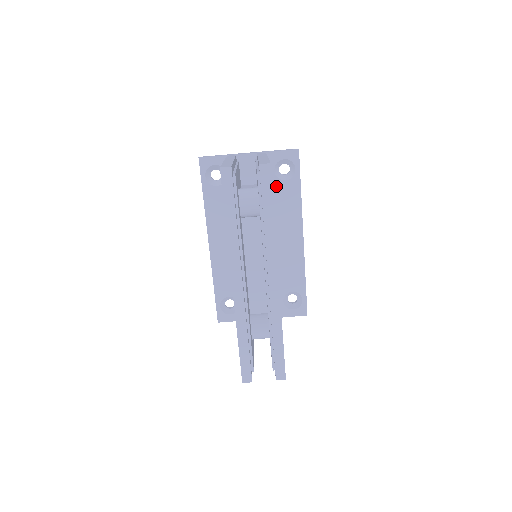
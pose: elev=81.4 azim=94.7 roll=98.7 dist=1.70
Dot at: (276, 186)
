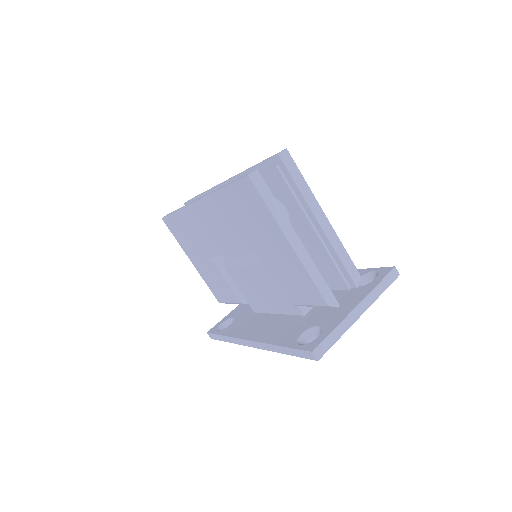
Dot at: occluded
